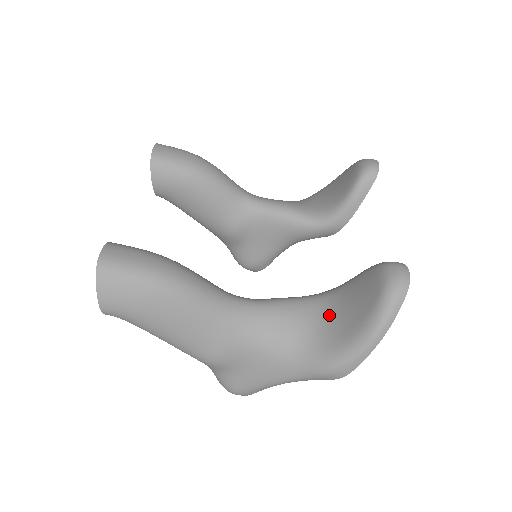
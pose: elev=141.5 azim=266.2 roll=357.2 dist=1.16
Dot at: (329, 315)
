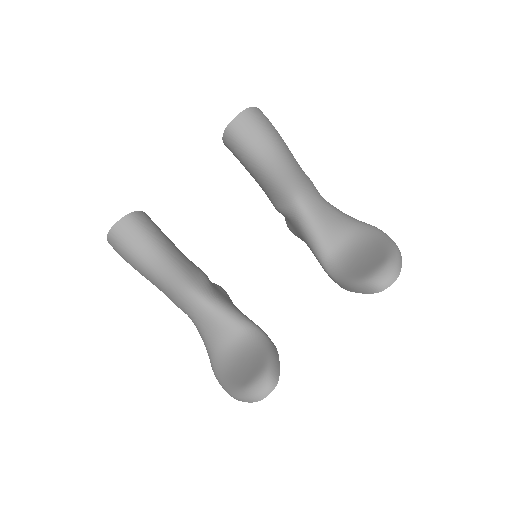
Dot at: (236, 350)
